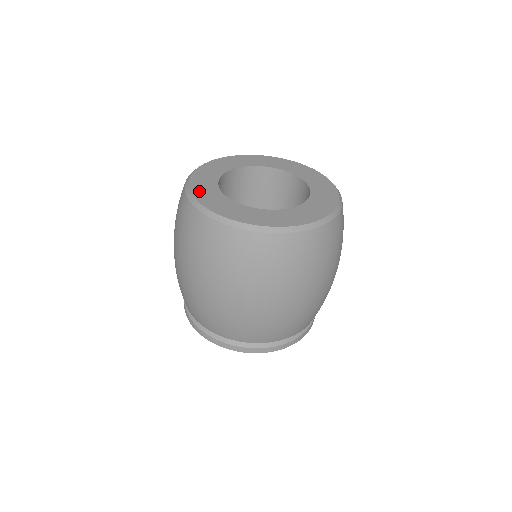
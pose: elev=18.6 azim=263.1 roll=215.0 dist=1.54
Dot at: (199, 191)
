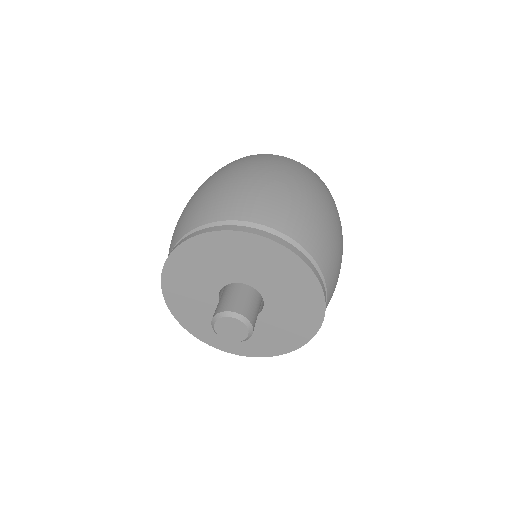
Dot at: occluded
